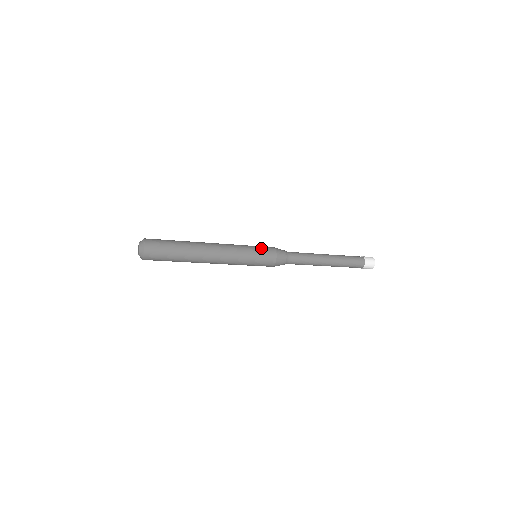
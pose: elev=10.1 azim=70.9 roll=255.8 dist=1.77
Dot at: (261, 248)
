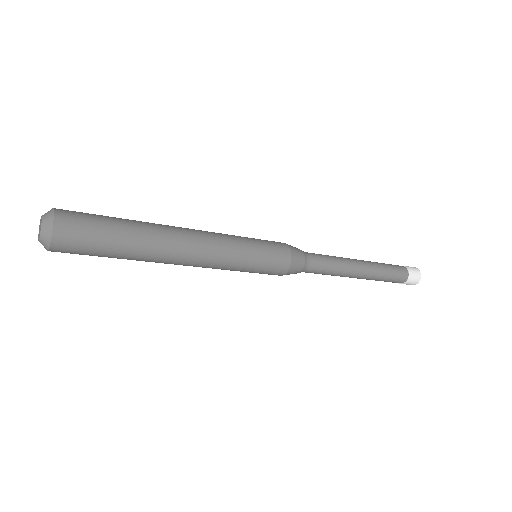
Dot at: (268, 247)
